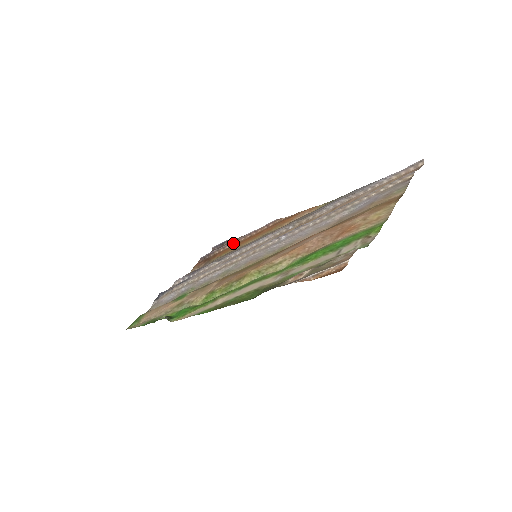
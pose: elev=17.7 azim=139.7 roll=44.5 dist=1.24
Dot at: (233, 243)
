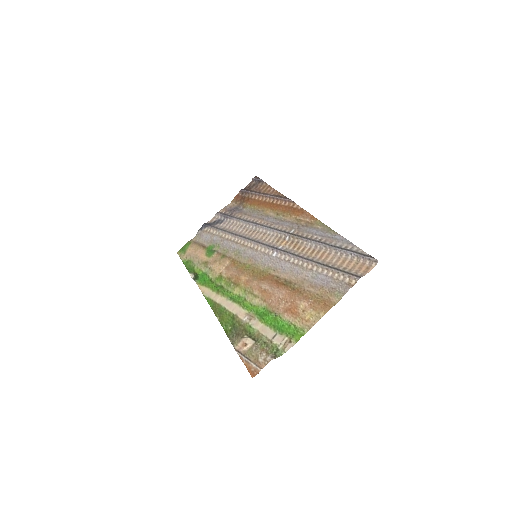
Dot at: (262, 196)
